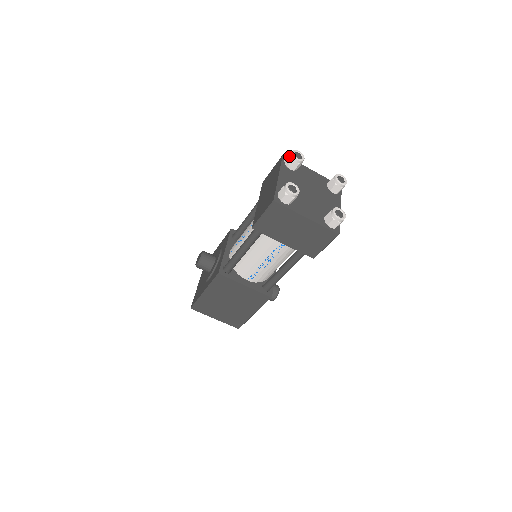
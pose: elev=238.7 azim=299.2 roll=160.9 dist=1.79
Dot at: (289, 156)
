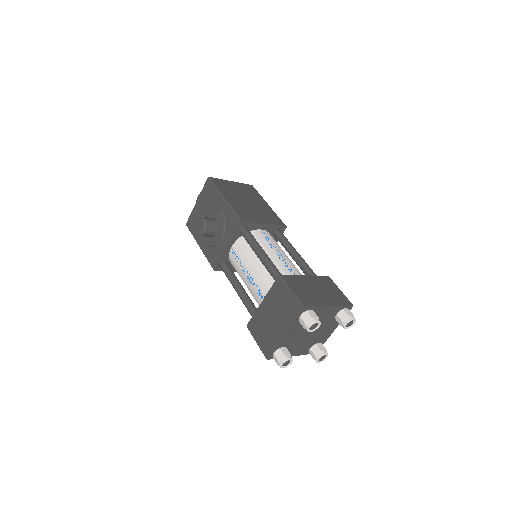
Dot at: (304, 325)
